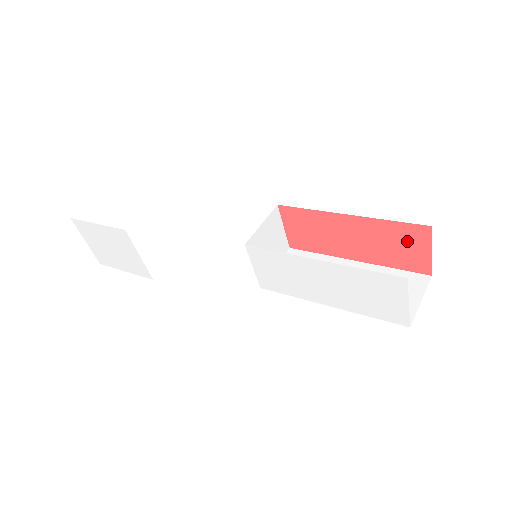
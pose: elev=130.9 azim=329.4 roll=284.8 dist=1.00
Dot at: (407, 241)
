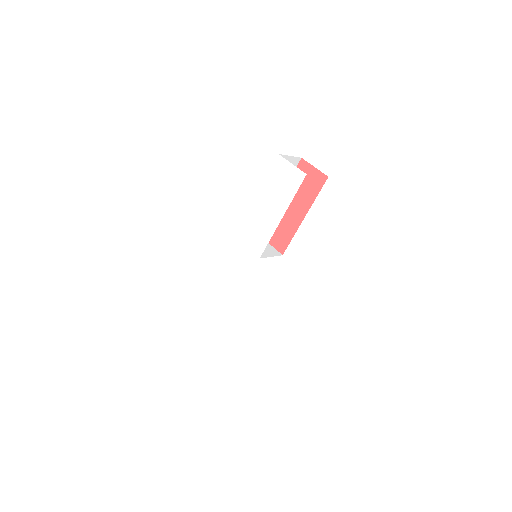
Dot at: occluded
